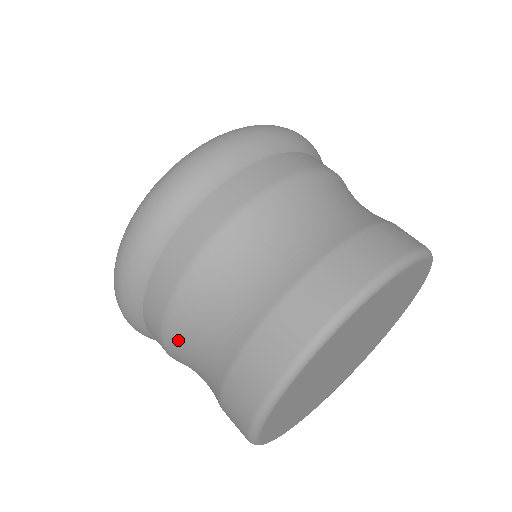
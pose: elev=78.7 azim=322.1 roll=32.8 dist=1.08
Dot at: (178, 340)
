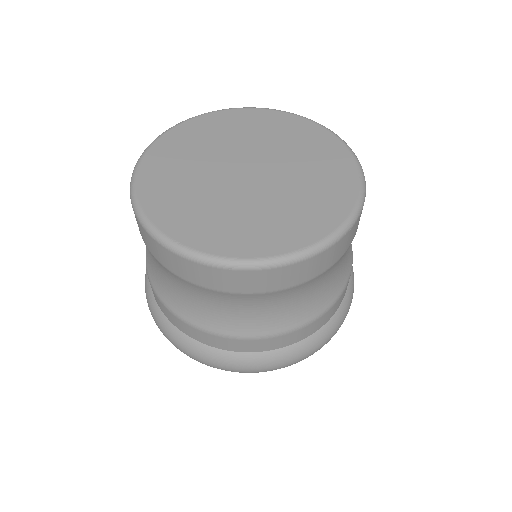
Dot at: occluded
